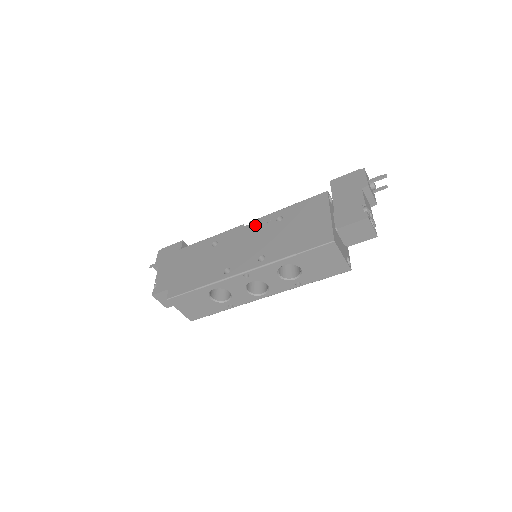
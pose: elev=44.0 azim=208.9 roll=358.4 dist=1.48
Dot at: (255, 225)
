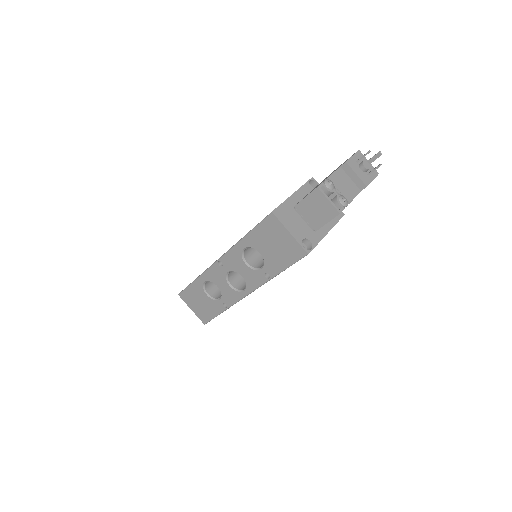
Dot at: occluded
